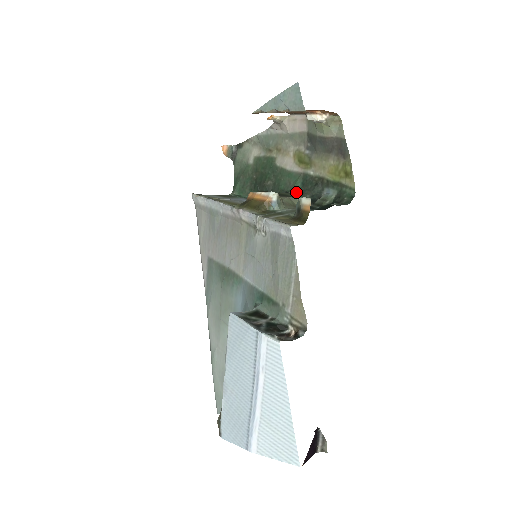
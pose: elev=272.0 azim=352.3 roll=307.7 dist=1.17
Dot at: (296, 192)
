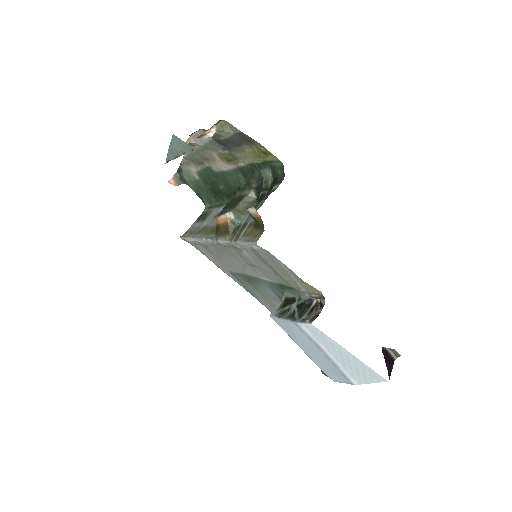
Dot at: (244, 185)
